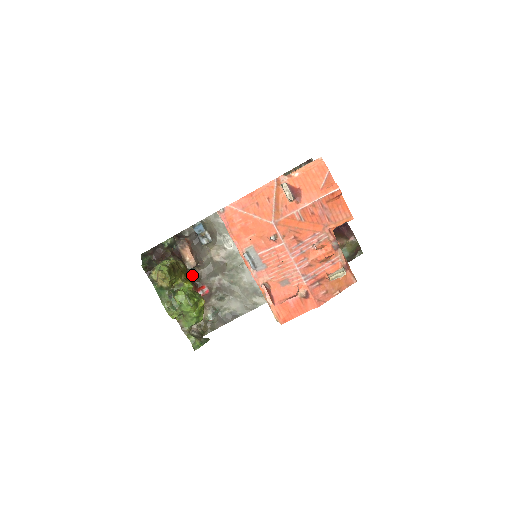
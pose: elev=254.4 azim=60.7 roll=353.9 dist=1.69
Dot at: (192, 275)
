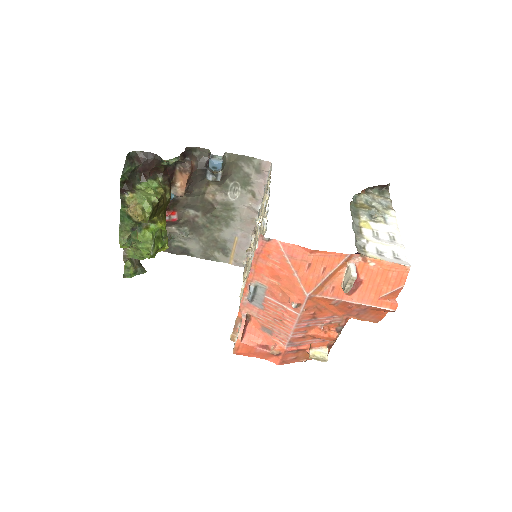
Dot at: (170, 199)
